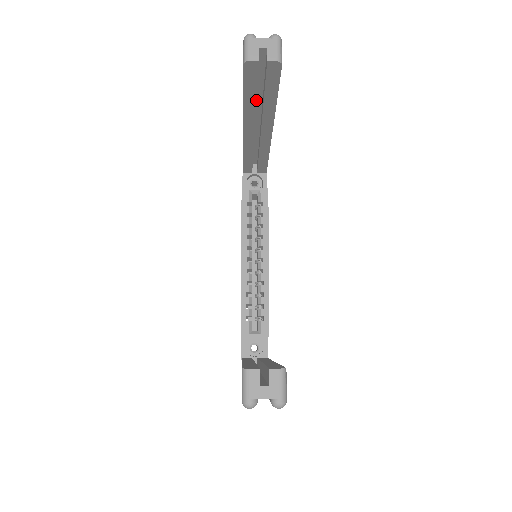
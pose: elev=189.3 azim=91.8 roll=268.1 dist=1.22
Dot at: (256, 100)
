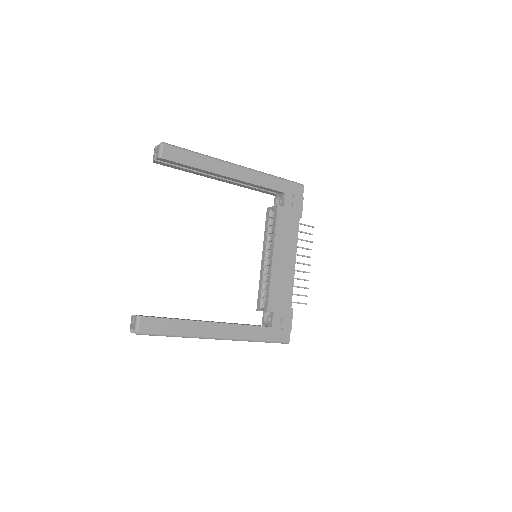
Dot at: (189, 170)
